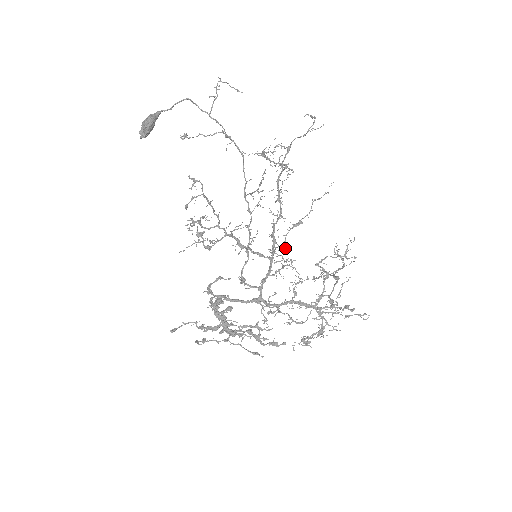
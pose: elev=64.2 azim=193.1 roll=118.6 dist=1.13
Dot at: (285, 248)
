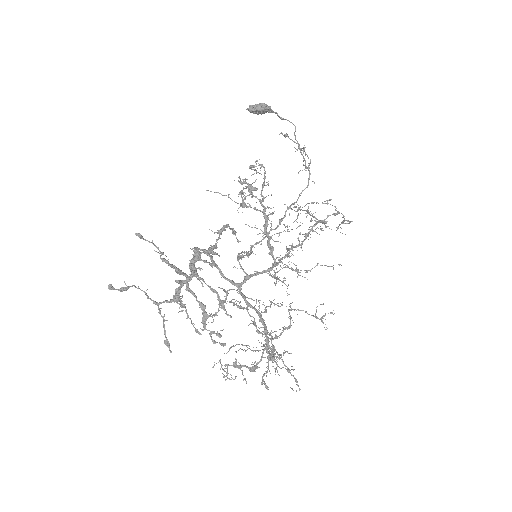
Dot at: occluded
